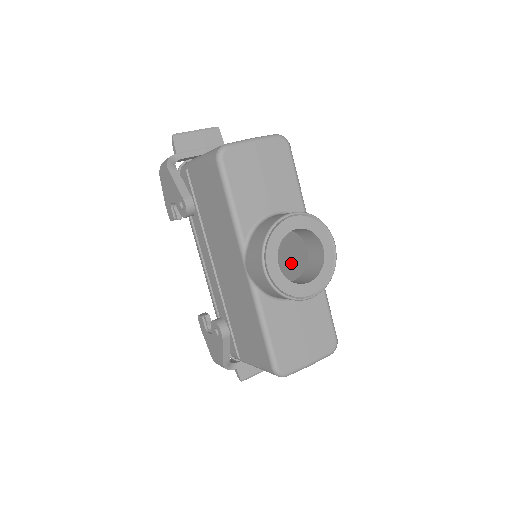
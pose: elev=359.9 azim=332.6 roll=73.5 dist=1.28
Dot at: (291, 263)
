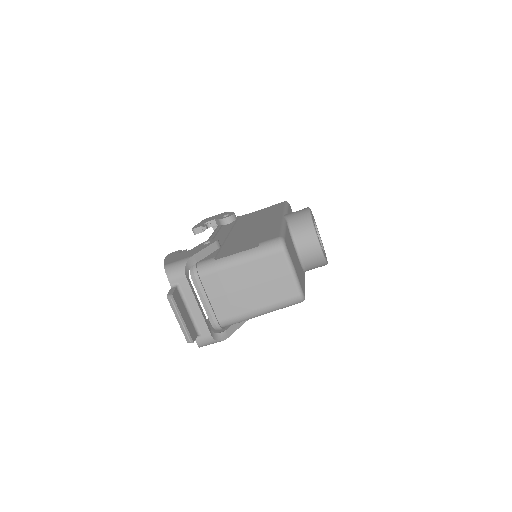
Dot at: occluded
